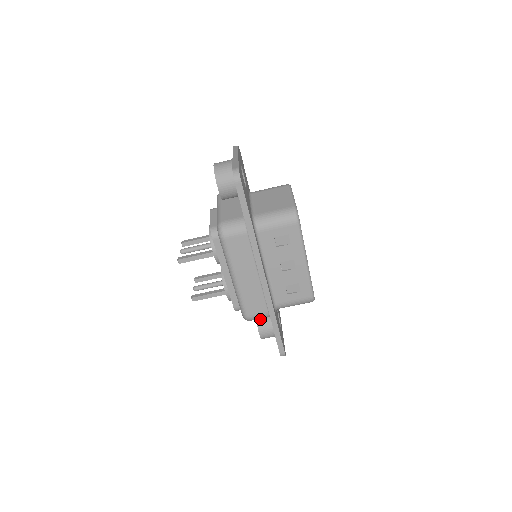
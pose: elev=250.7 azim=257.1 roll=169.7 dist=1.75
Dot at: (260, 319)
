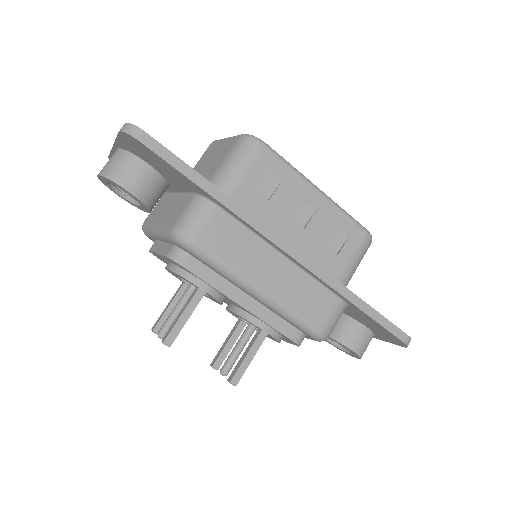
Dot at: (335, 333)
